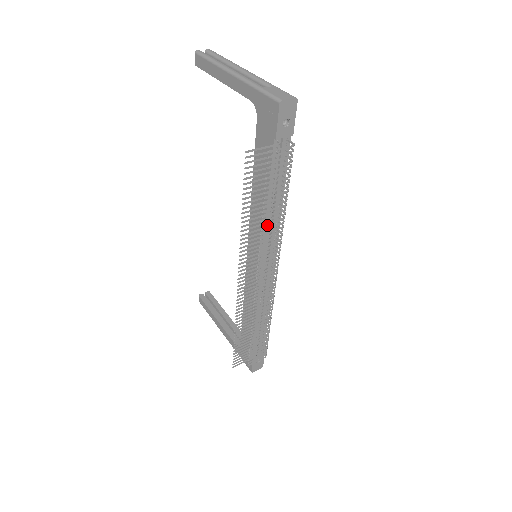
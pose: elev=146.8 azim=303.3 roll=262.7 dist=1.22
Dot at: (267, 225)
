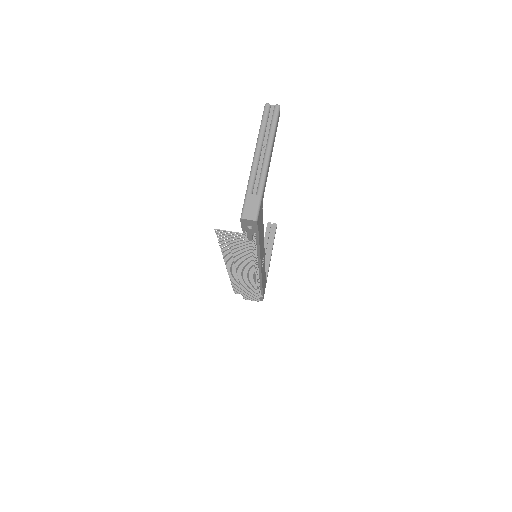
Dot at: occluded
